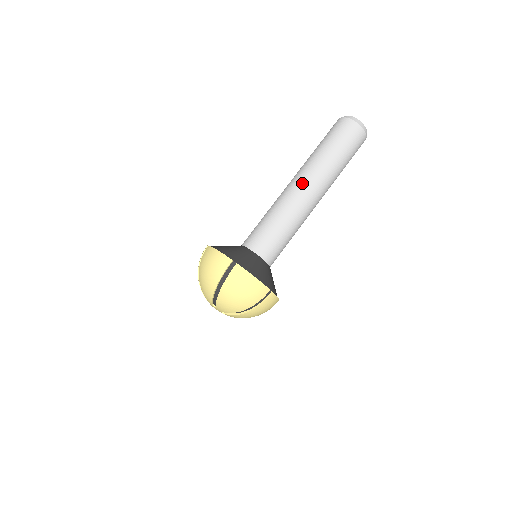
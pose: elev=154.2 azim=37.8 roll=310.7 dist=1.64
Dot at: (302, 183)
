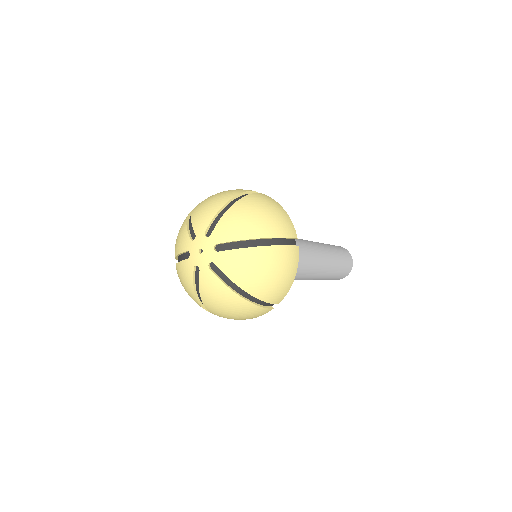
Dot at: (307, 240)
